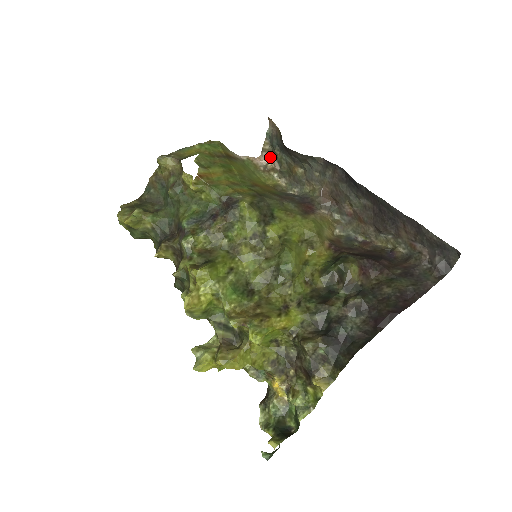
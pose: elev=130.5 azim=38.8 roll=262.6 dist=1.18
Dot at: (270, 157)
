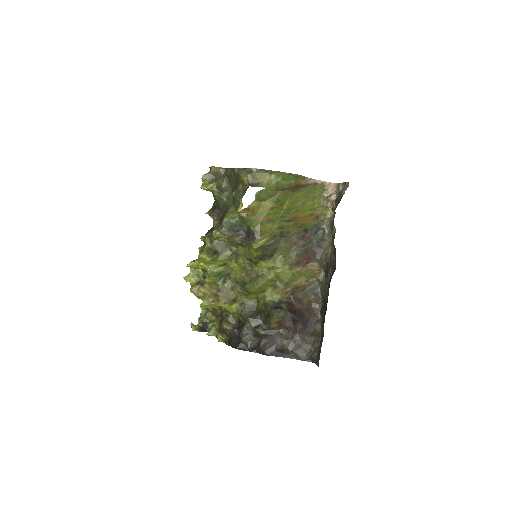
Dot at: (337, 195)
